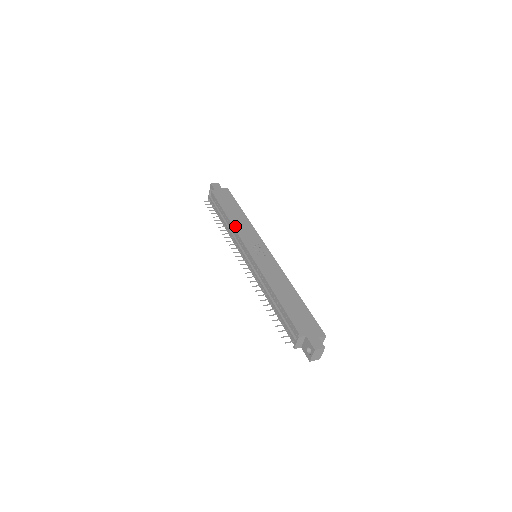
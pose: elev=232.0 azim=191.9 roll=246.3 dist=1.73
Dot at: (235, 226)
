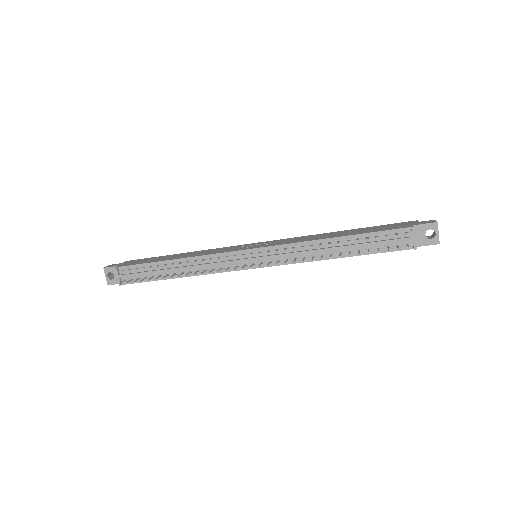
Dot at: (199, 255)
